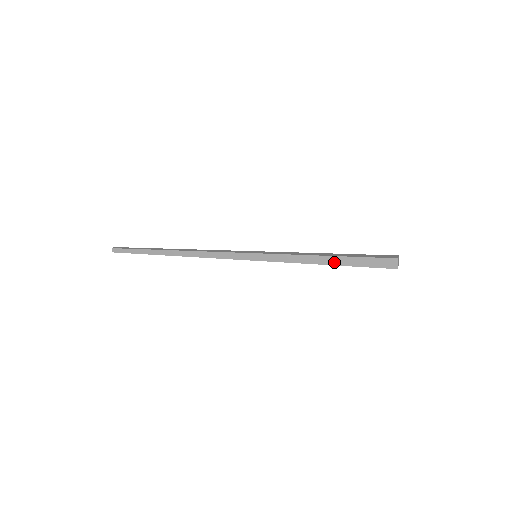
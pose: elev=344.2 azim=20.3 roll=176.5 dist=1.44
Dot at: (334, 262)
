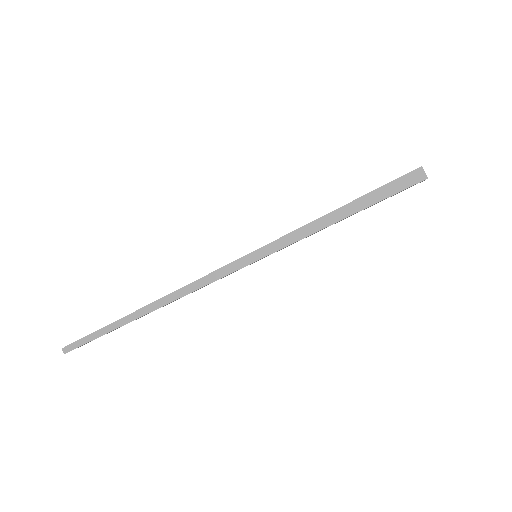
Dot at: (353, 210)
